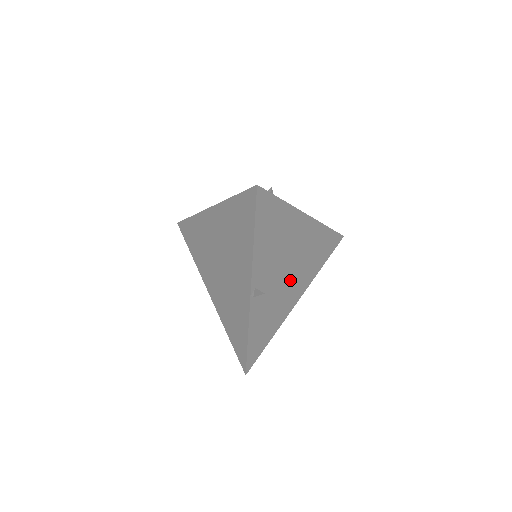
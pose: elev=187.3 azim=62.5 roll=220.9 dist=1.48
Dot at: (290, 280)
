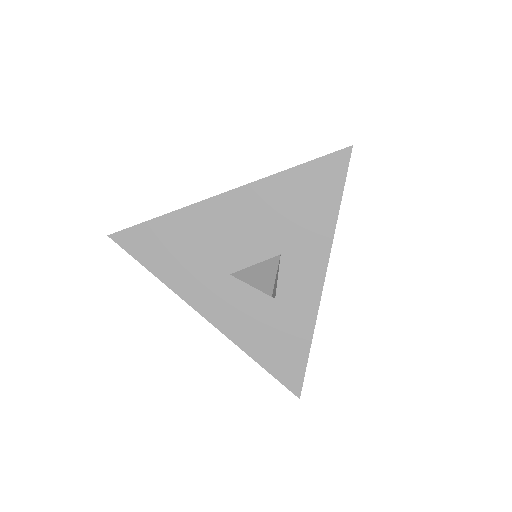
Dot at: occluded
